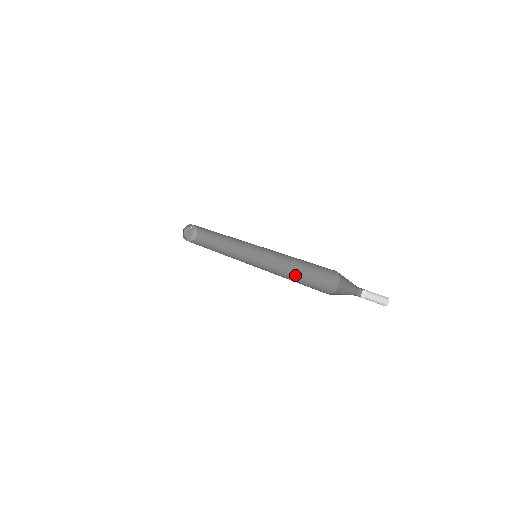
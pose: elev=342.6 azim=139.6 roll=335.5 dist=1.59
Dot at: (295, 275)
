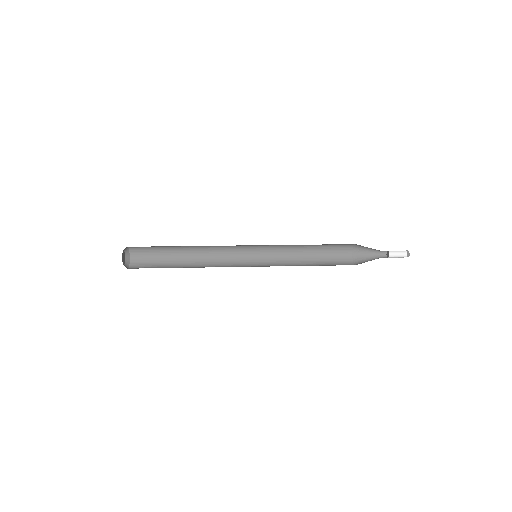
Dot at: (305, 261)
